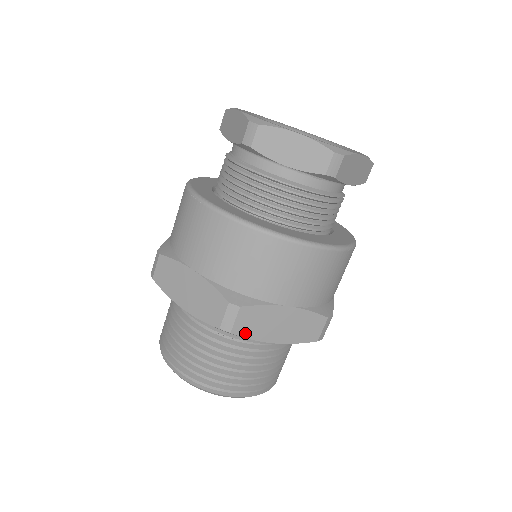
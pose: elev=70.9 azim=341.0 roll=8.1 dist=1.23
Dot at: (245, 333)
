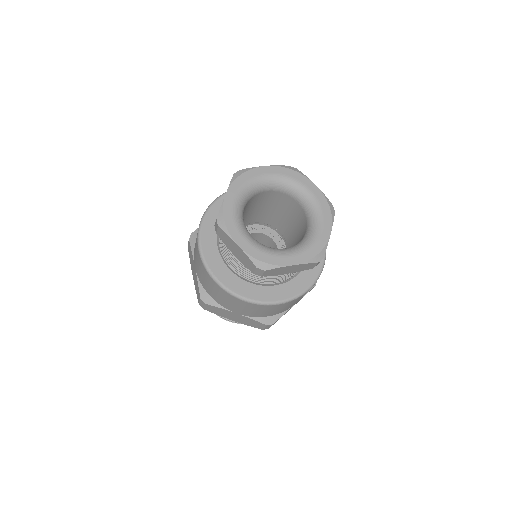
Dot at: (212, 312)
